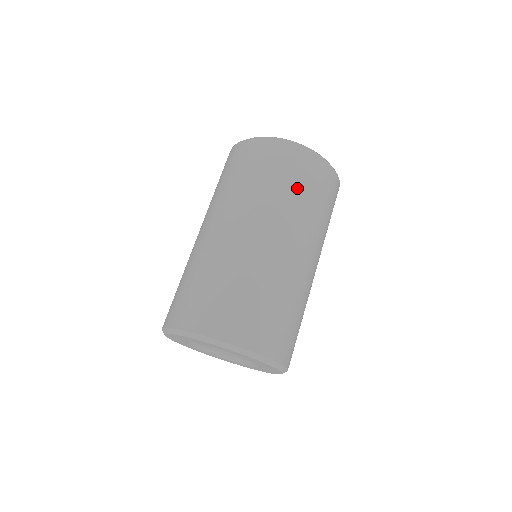
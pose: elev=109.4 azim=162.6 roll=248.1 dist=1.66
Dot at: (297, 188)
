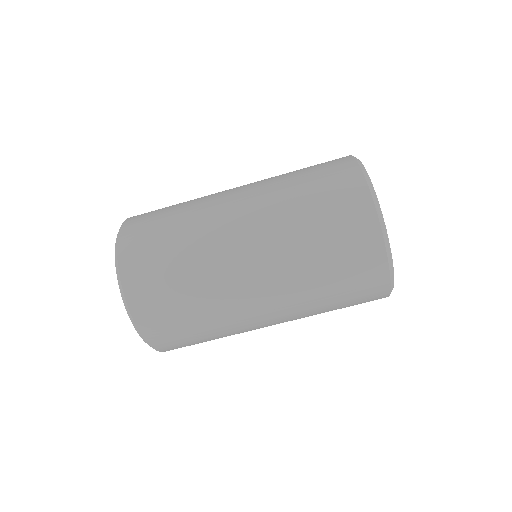
Dot at: (337, 308)
